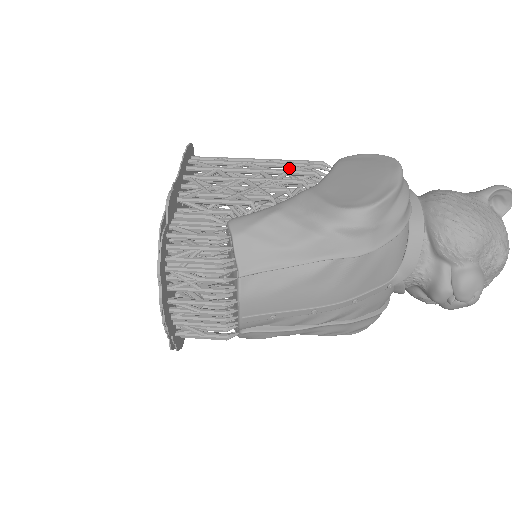
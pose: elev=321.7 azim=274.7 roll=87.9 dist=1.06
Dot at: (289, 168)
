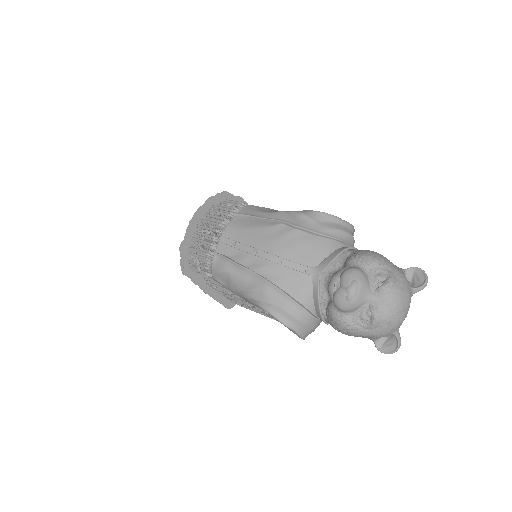
Dot at: occluded
